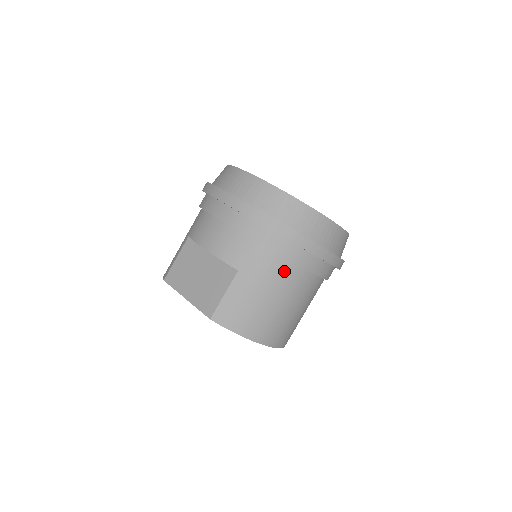
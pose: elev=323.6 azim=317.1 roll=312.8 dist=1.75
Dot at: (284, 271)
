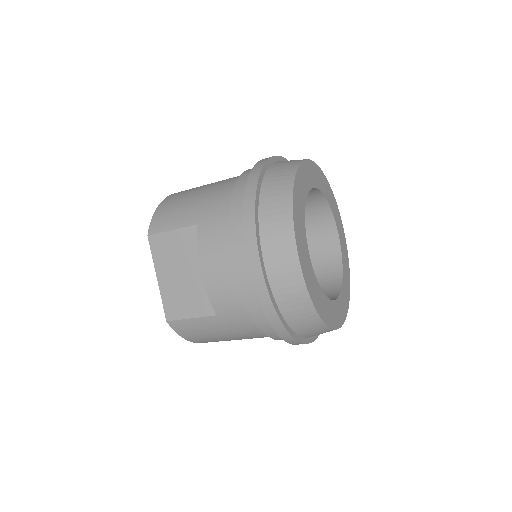
Dot at: (258, 334)
